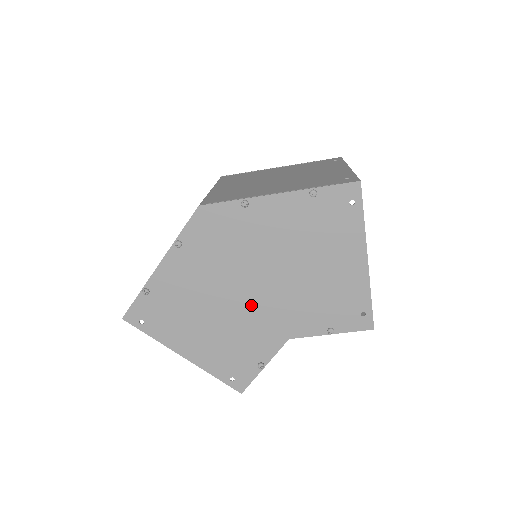
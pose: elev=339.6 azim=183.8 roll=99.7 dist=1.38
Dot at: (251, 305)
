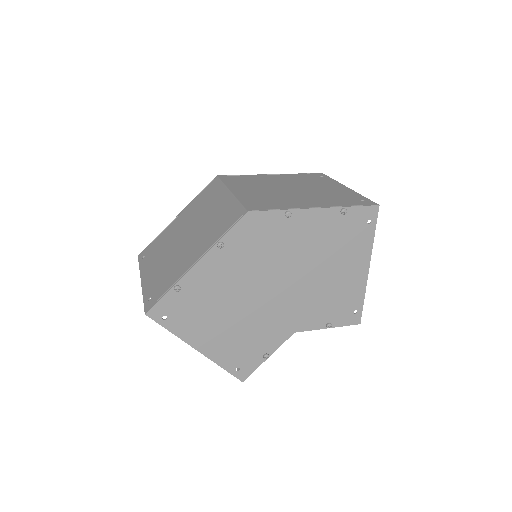
Dot at: (271, 303)
